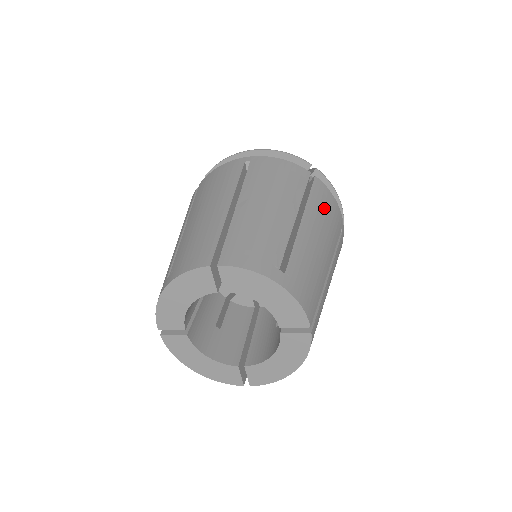
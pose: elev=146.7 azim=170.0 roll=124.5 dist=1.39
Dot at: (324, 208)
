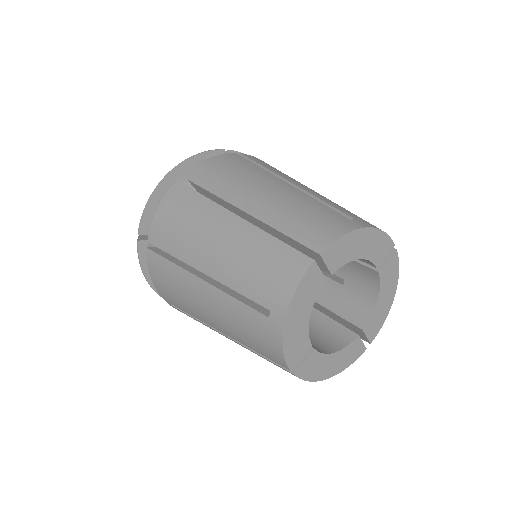
Dot at: occluded
